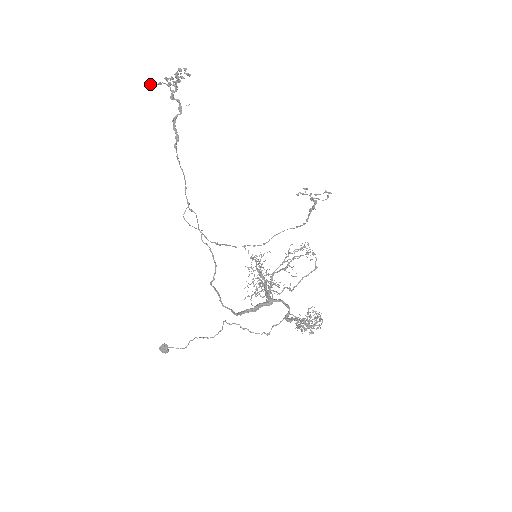
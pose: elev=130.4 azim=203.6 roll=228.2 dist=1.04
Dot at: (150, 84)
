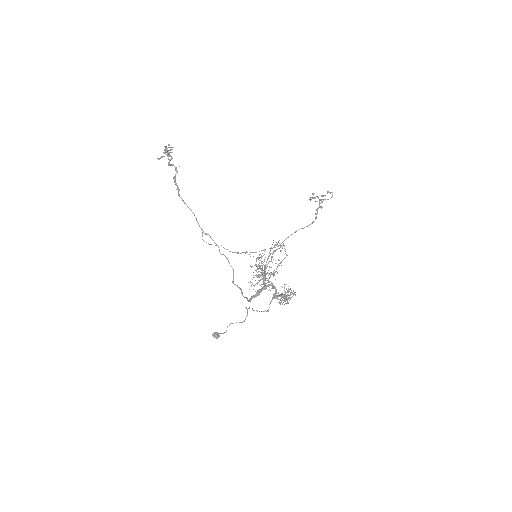
Dot at: occluded
